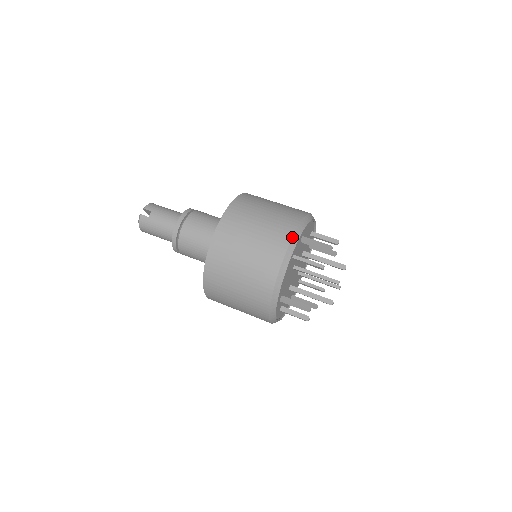
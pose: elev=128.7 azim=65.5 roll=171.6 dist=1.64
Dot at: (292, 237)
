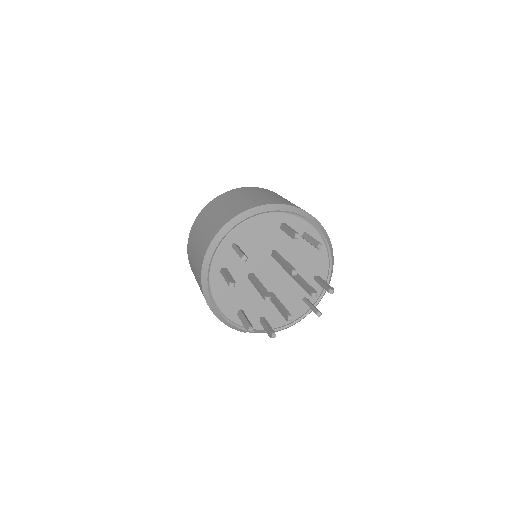
Dot at: (299, 208)
